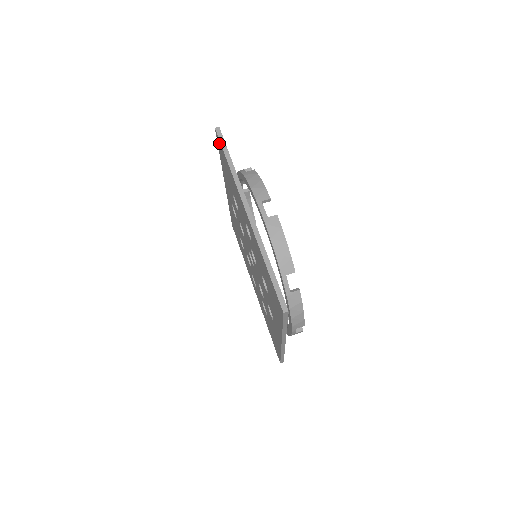
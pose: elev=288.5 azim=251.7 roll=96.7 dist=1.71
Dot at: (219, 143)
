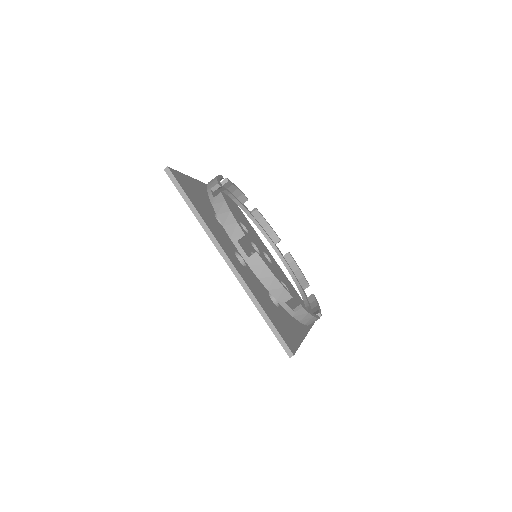
Dot at: occluded
